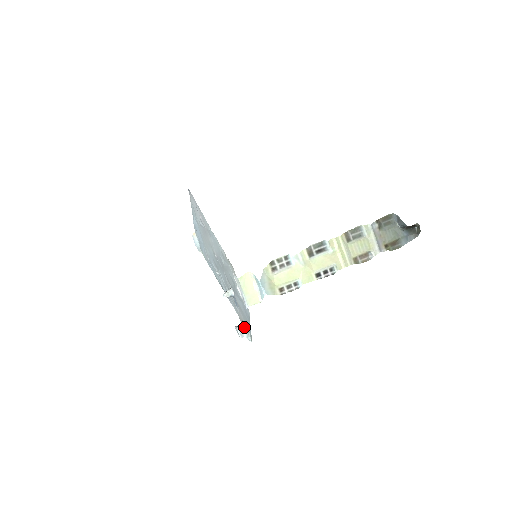
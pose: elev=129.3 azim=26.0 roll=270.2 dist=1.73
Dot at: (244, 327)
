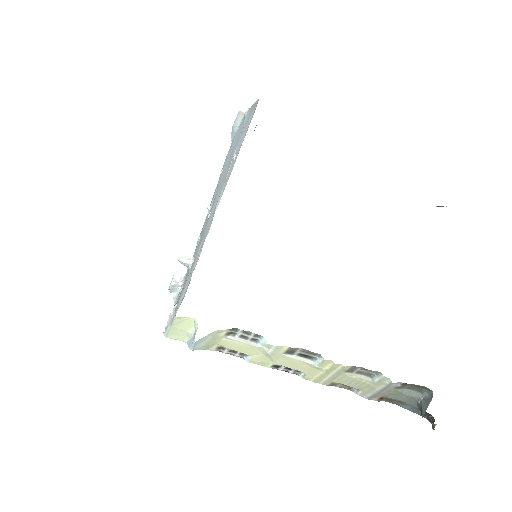
Dot at: occluded
